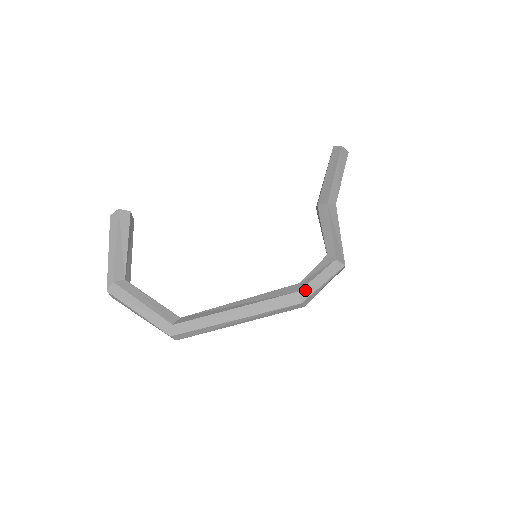
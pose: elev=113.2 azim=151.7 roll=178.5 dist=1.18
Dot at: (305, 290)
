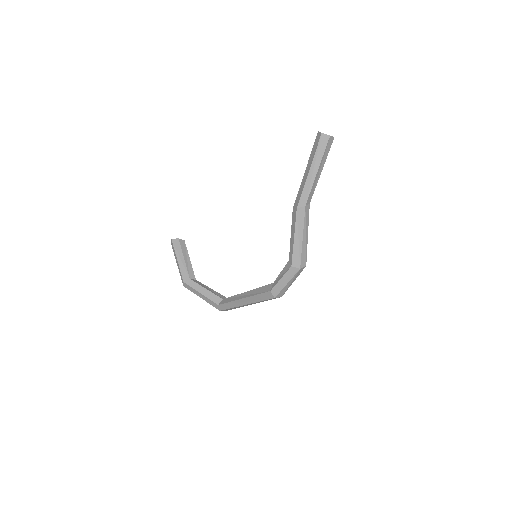
Dot at: (274, 290)
